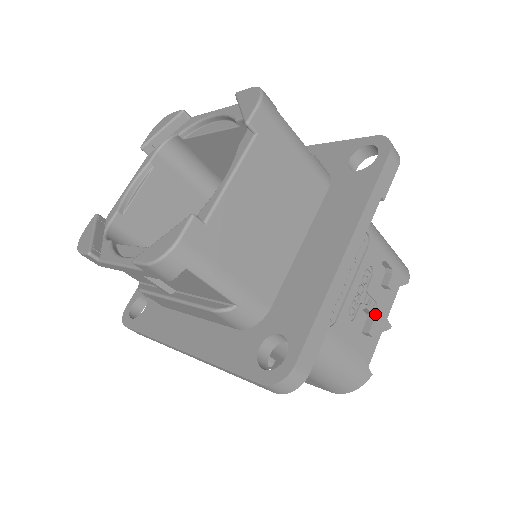
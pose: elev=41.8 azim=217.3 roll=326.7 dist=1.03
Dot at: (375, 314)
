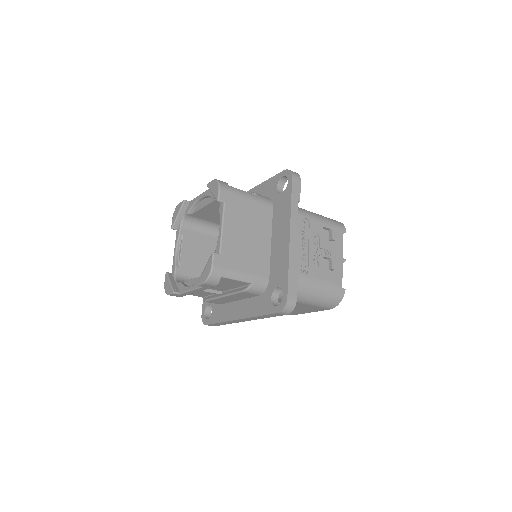
Dot at: (331, 257)
